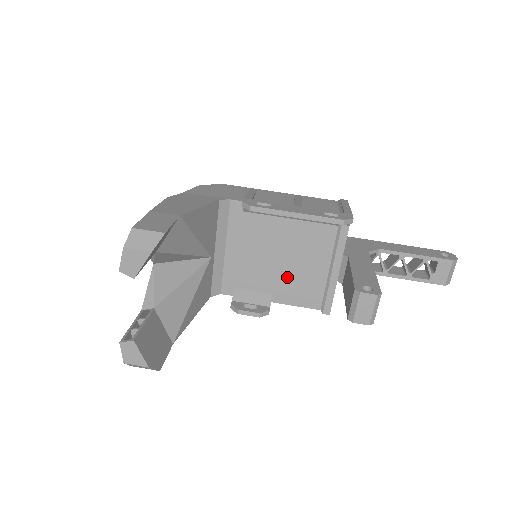
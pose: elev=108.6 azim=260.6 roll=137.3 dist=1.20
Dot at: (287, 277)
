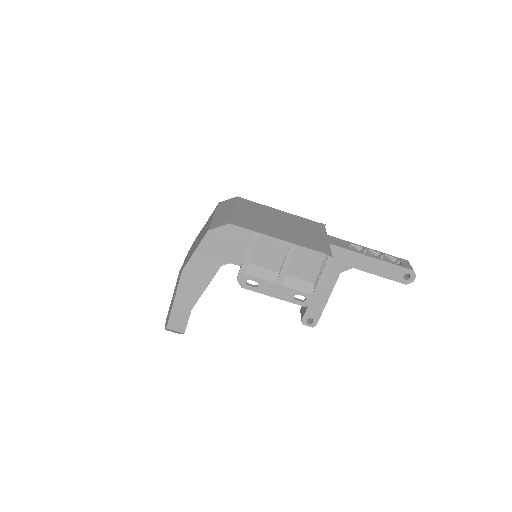
Dot at: occluded
